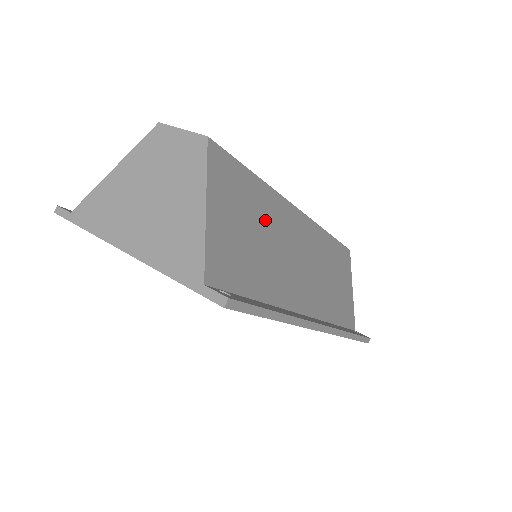
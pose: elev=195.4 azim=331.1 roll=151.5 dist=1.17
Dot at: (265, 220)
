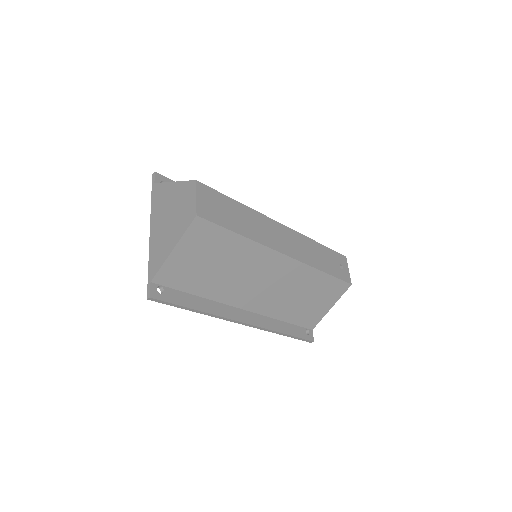
Dot at: (233, 258)
